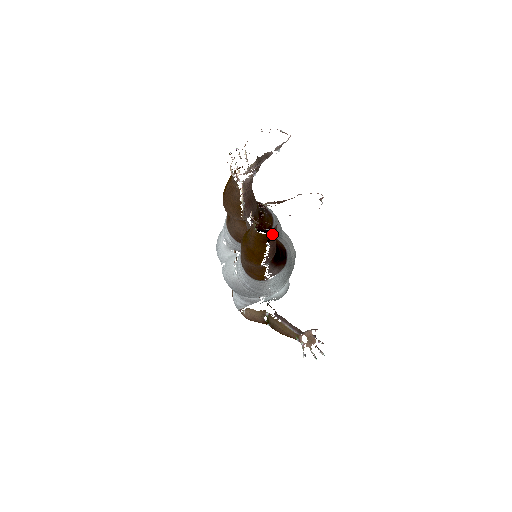
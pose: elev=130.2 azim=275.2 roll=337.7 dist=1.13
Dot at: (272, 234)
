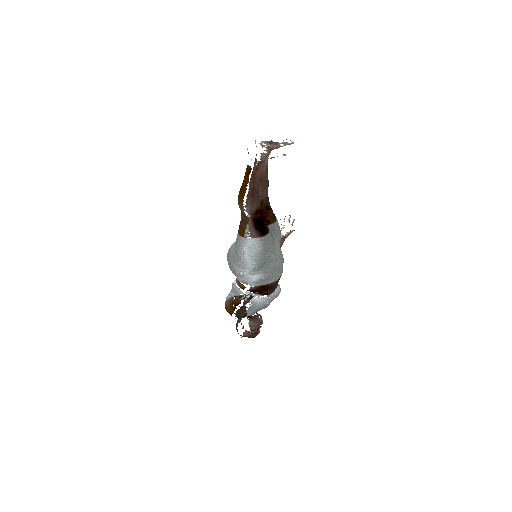
Dot at: (269, 229)
